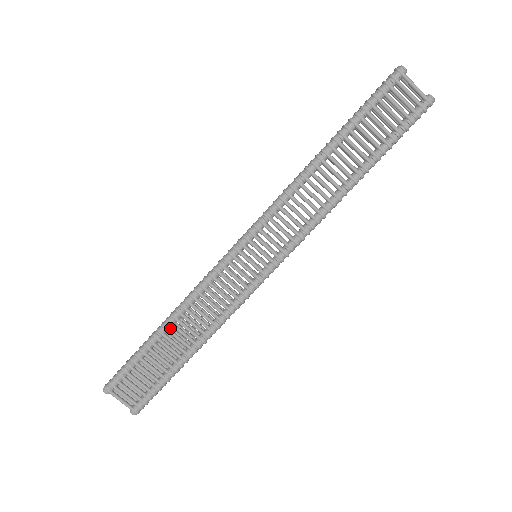
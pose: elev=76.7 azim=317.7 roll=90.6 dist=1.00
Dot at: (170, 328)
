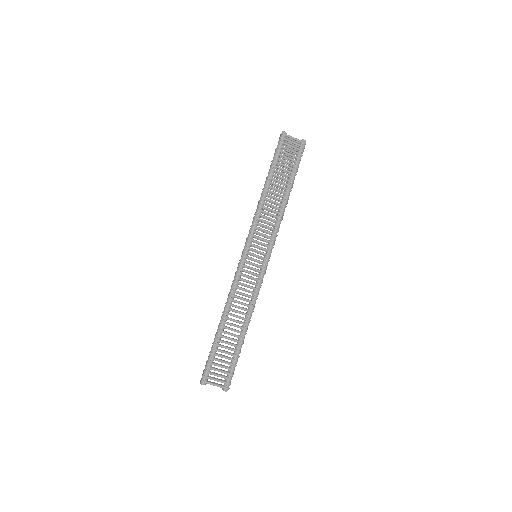
Dot at: occluded
